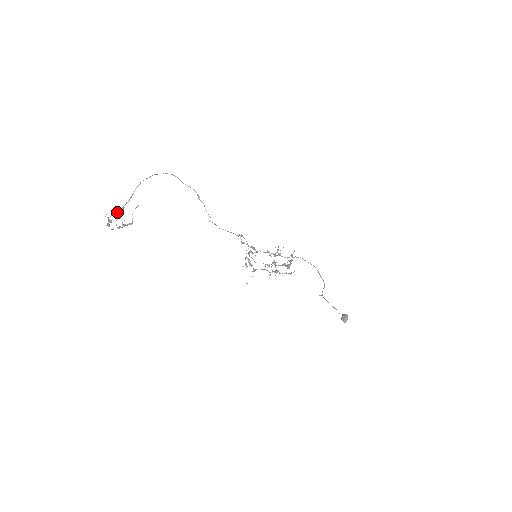
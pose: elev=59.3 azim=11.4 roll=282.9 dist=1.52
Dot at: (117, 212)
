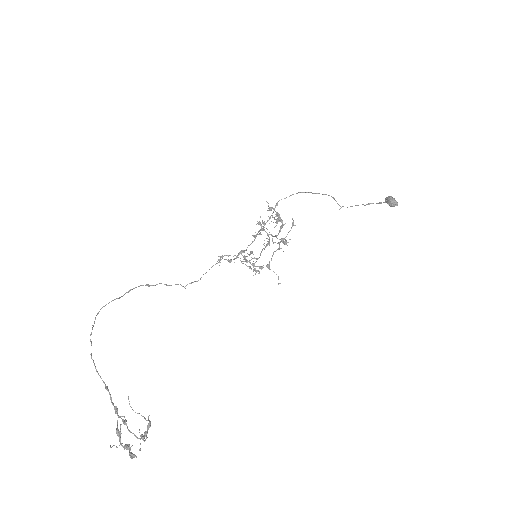
Dot at: (117, 422)
